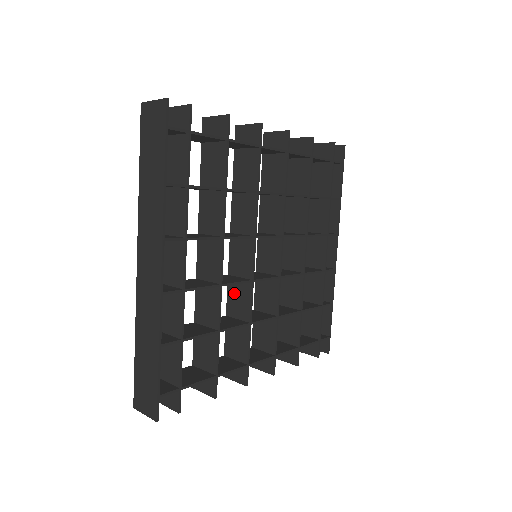
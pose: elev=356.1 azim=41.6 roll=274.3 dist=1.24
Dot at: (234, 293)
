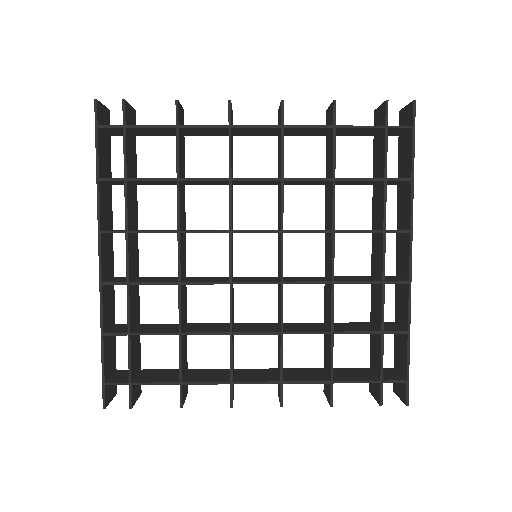
Dot at: occluded
